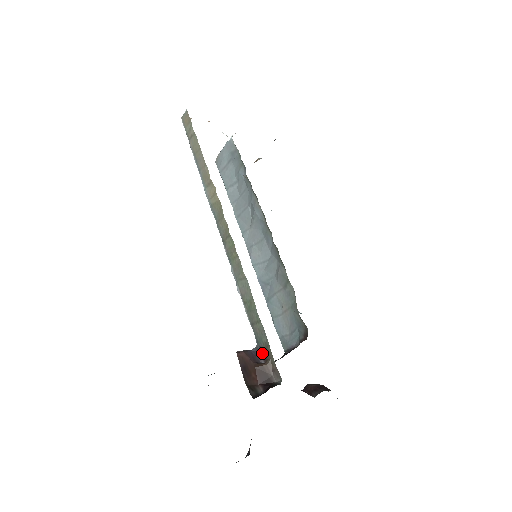
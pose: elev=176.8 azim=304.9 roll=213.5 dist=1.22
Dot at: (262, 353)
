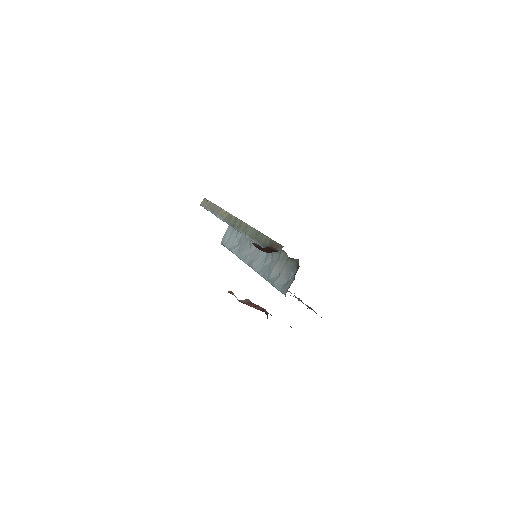
Dot at: occluded
